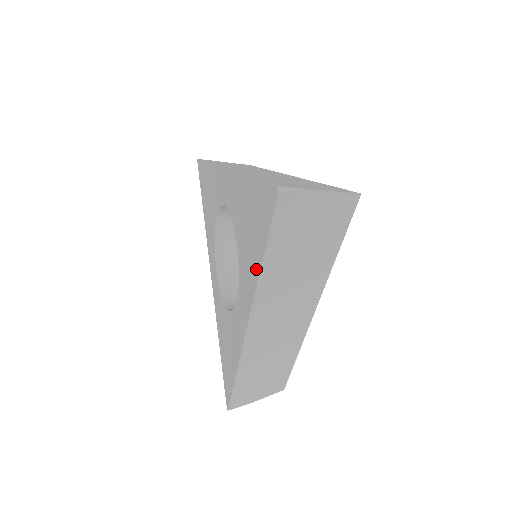
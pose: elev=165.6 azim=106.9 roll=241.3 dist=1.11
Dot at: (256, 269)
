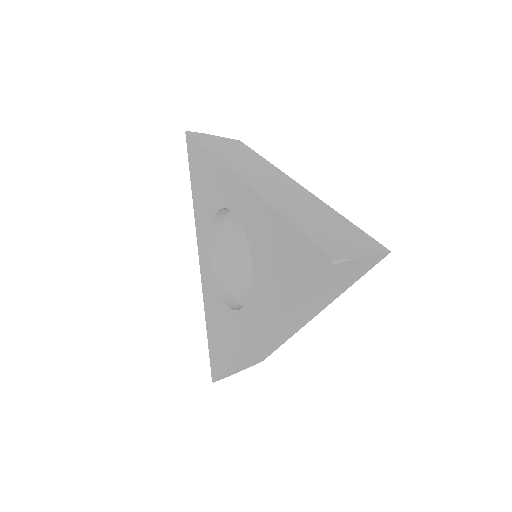
Dot at: (282, 303)
